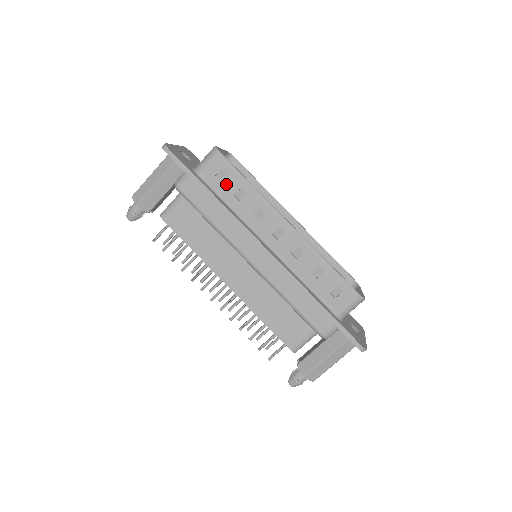
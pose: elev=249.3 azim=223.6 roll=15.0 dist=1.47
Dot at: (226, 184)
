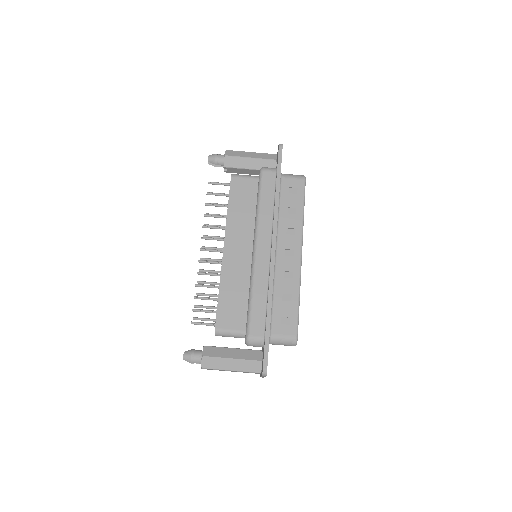
Dot at: (290, 197)
